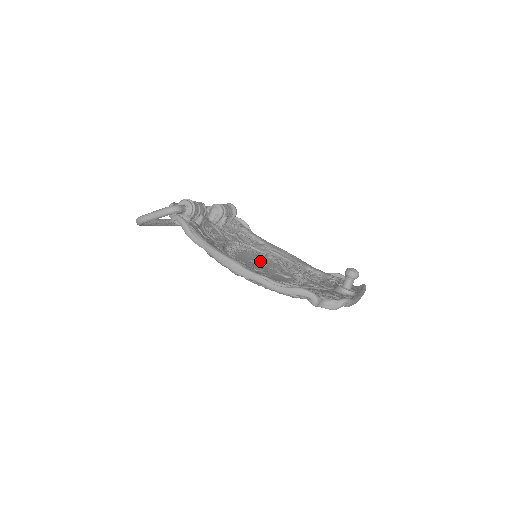
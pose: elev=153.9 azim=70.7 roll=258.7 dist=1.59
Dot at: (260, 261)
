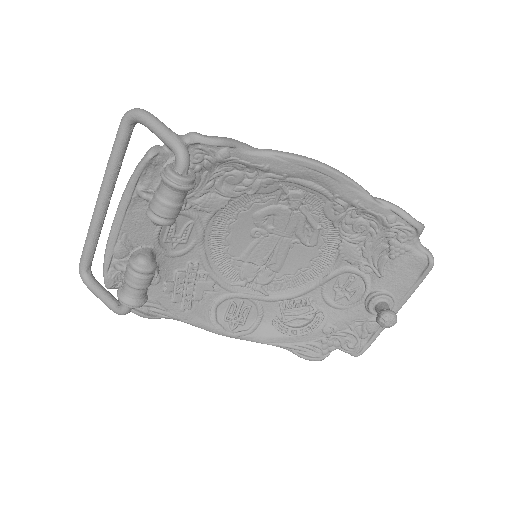
Dot at: (267, 223)
